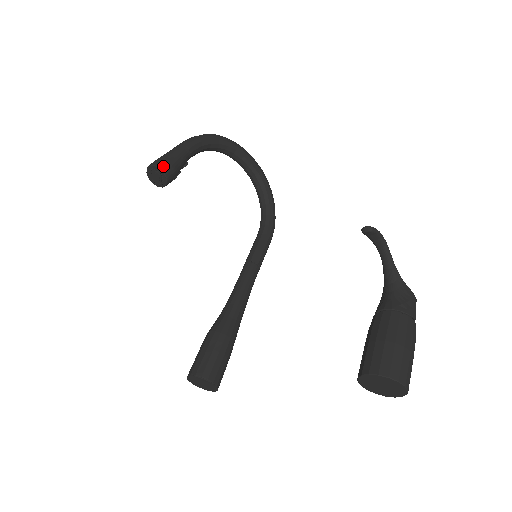
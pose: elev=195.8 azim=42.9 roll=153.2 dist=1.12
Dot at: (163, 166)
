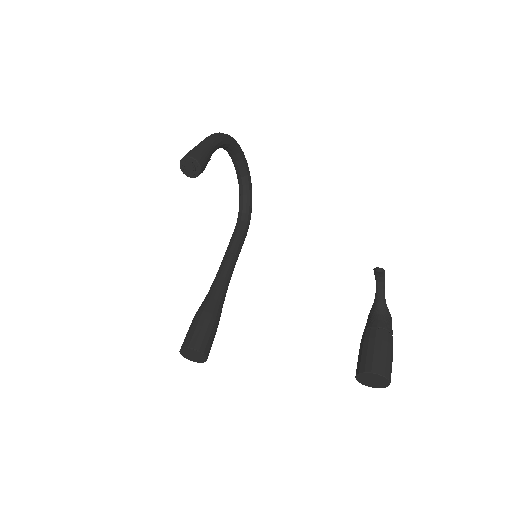
Dot at: (201, 161)
